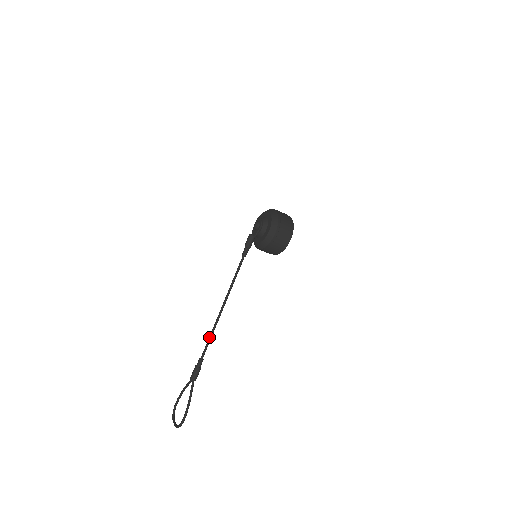
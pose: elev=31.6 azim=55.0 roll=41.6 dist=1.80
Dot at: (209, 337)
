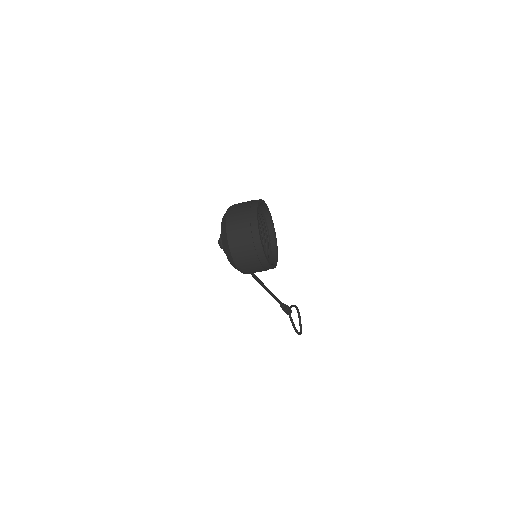
Dot at: (274, 298)
